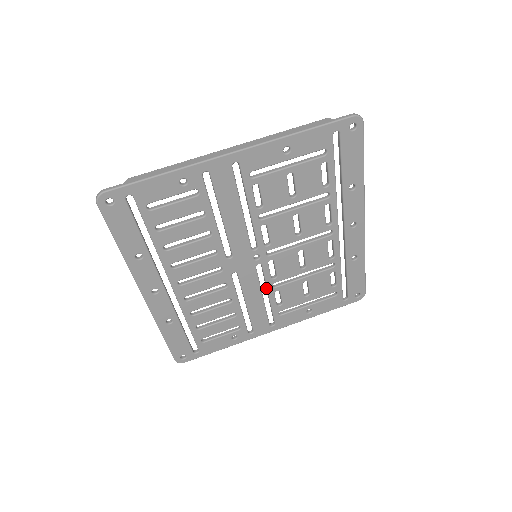
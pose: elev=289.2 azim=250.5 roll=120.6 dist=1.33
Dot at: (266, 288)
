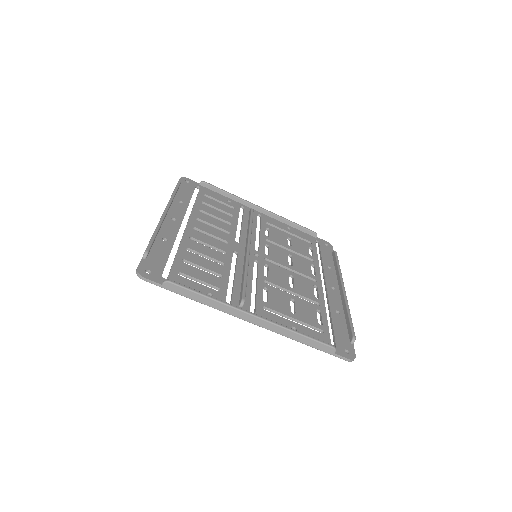
Dot at: (259, 237)
